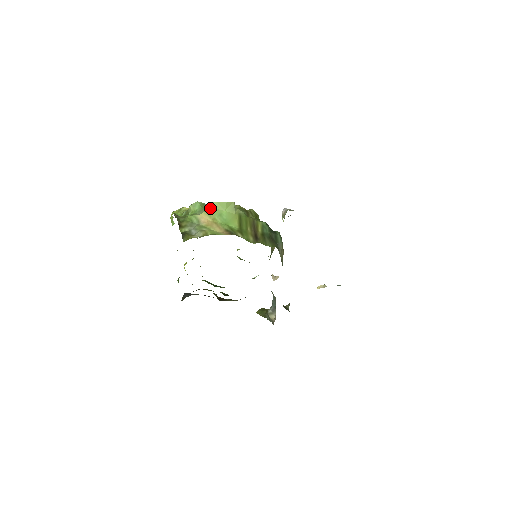
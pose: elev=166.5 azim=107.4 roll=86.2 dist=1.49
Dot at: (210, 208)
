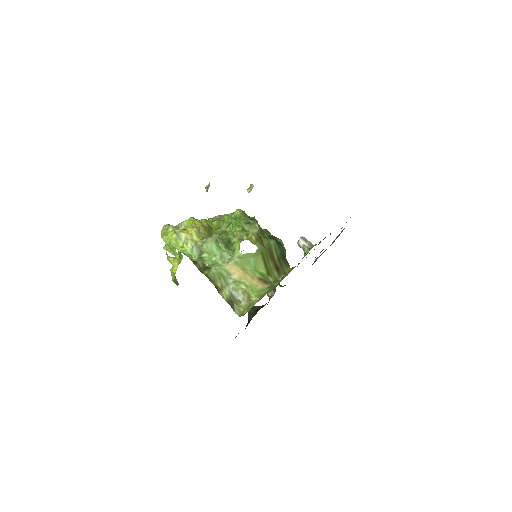
Dot at: (239, 260)
